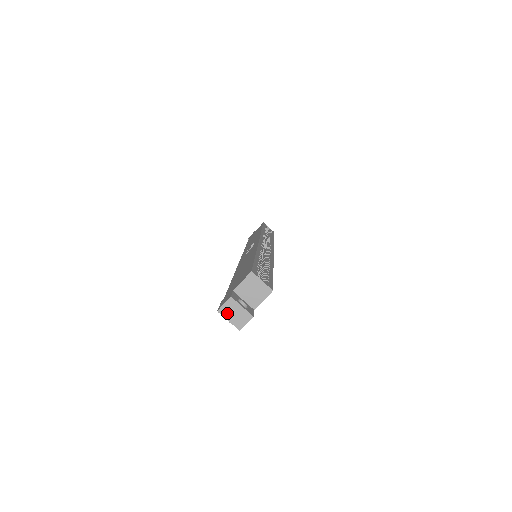
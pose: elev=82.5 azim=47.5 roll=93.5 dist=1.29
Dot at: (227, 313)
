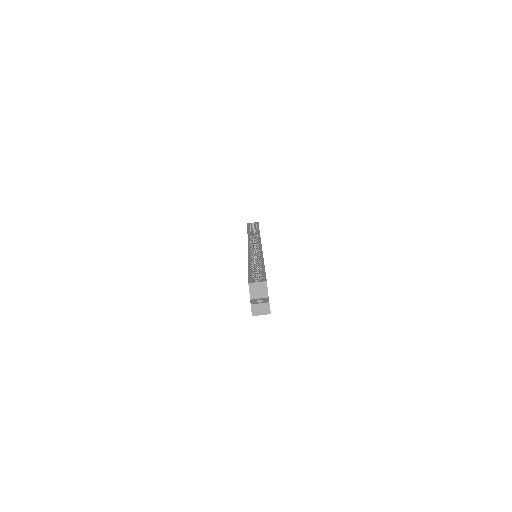
Dot at: (257, 313)
